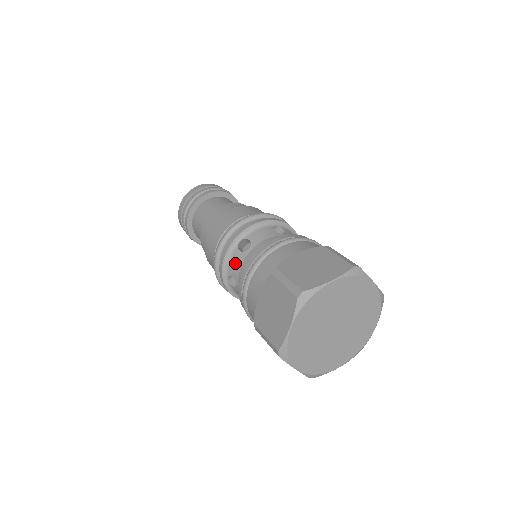
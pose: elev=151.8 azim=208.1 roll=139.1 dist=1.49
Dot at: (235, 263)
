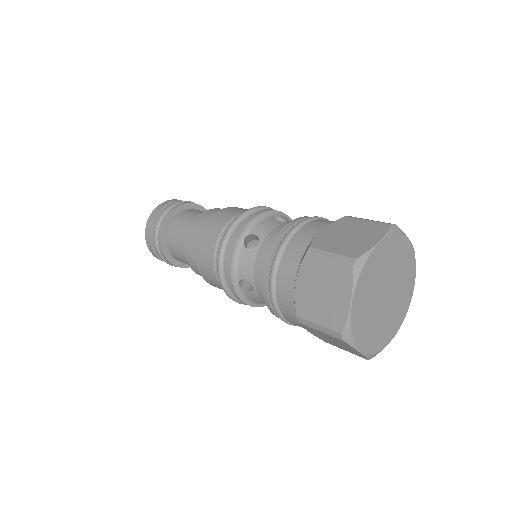
Dot at: (246, 263)
